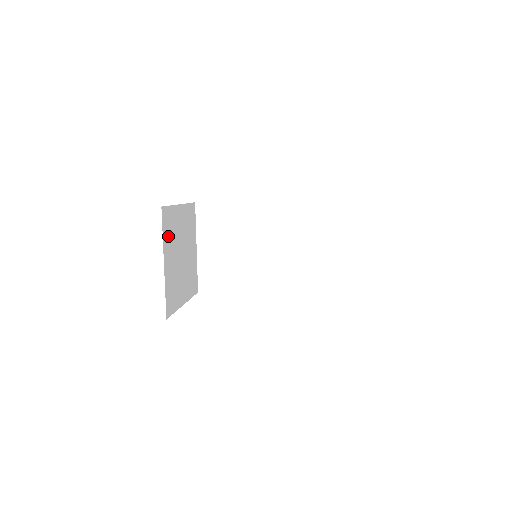
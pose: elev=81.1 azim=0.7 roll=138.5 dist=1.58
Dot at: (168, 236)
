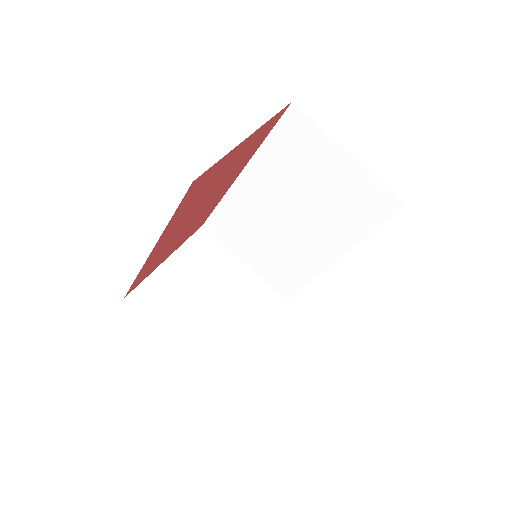
Dot at: (163, 310)
